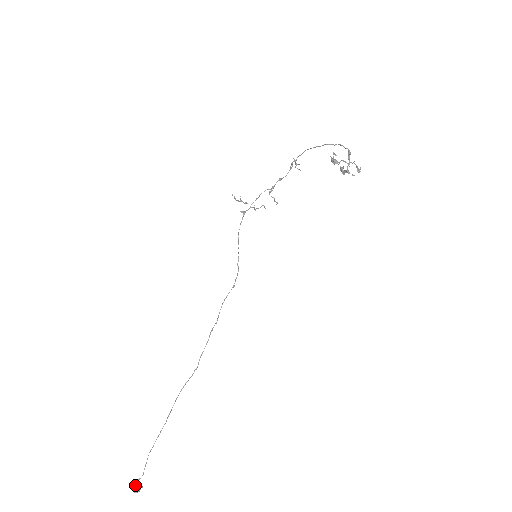
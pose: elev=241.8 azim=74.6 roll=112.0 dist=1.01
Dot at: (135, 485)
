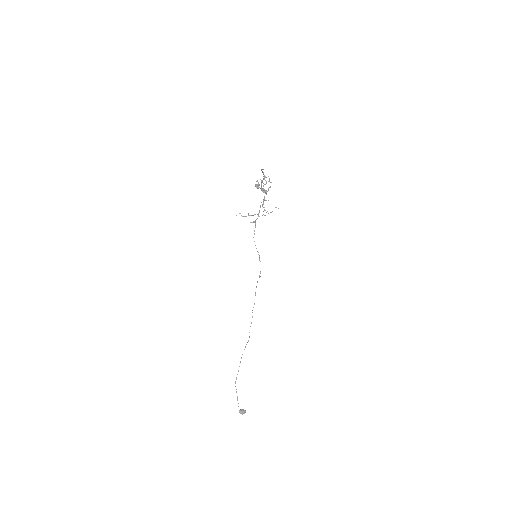
Dot at: (240, 410)
